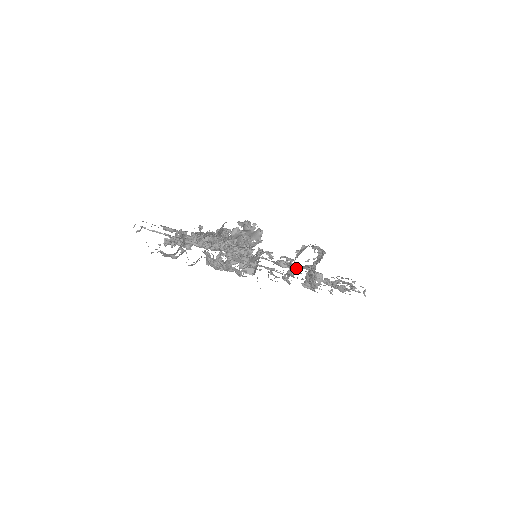
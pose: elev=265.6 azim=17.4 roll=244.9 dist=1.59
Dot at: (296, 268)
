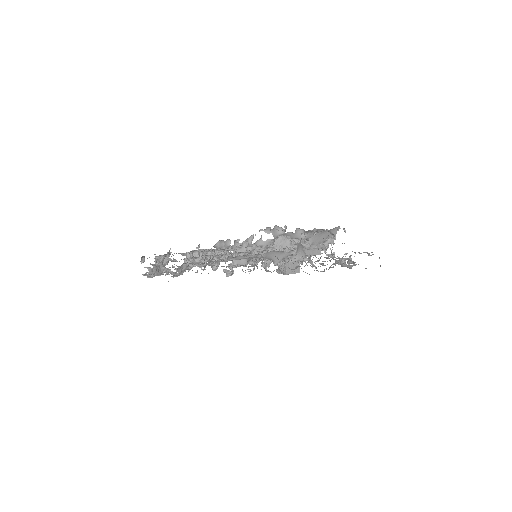
Dot at: (293, 257)
